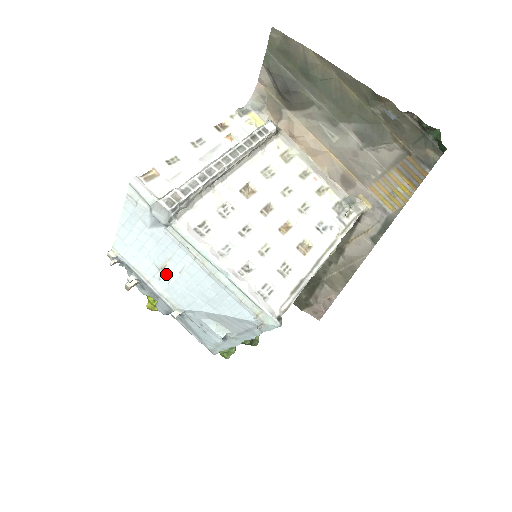
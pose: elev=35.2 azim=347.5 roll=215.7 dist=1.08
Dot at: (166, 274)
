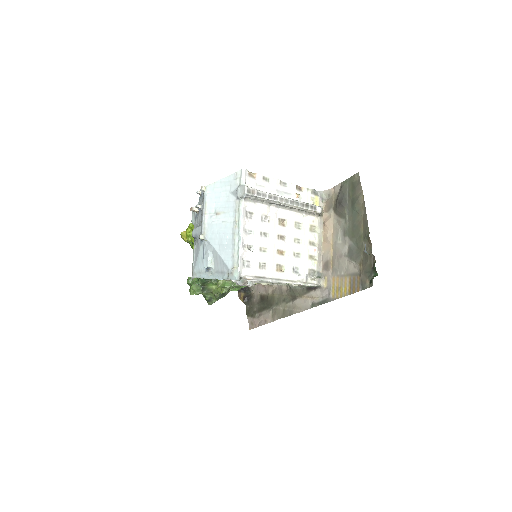
Dot at: (216, 217)
